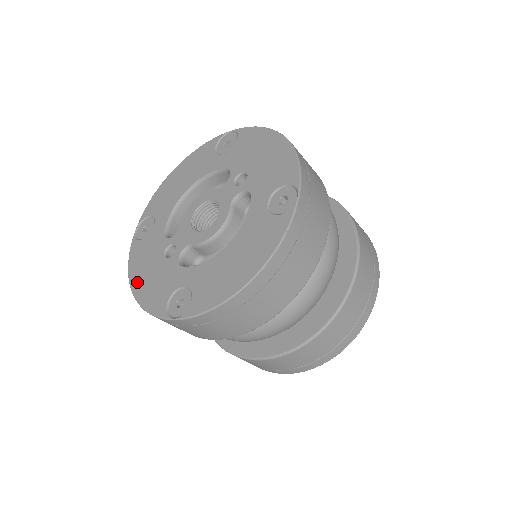
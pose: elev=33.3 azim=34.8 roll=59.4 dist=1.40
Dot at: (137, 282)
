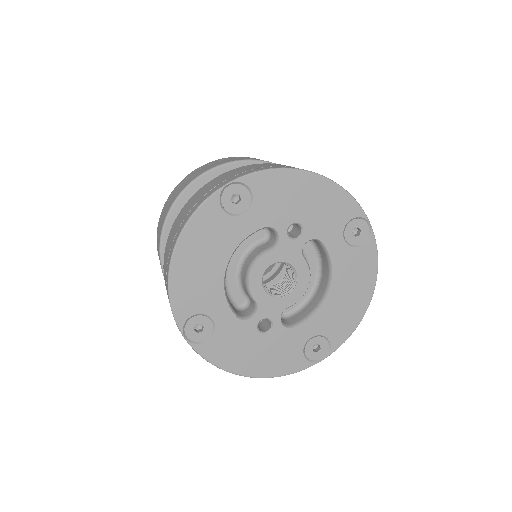
Dot at: (249, 368)
